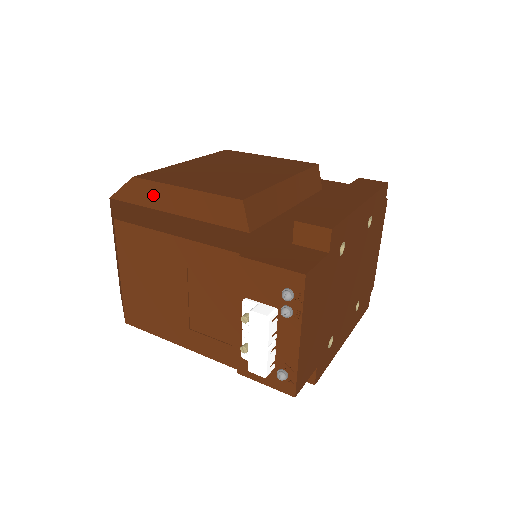
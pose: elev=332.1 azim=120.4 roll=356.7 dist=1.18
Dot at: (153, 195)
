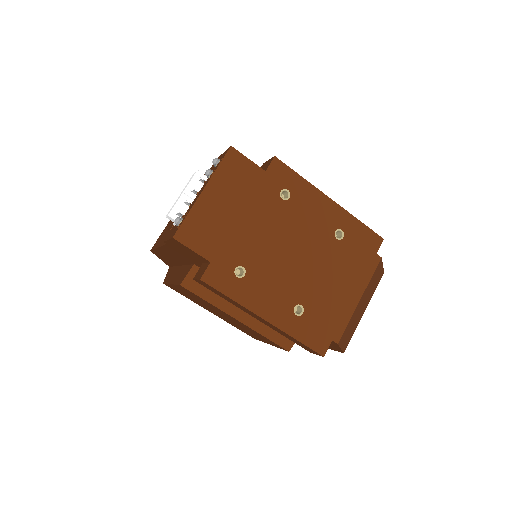
Dot at: occluded
